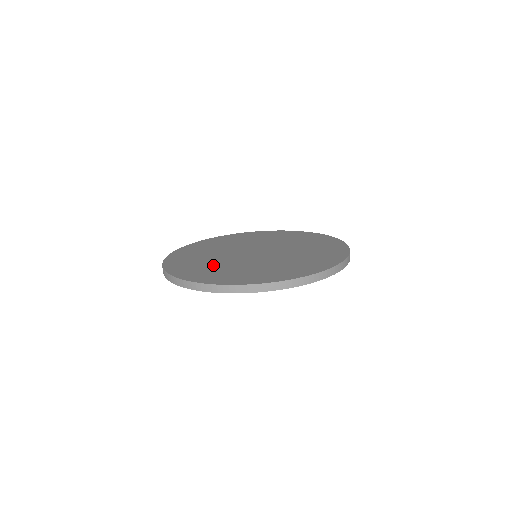
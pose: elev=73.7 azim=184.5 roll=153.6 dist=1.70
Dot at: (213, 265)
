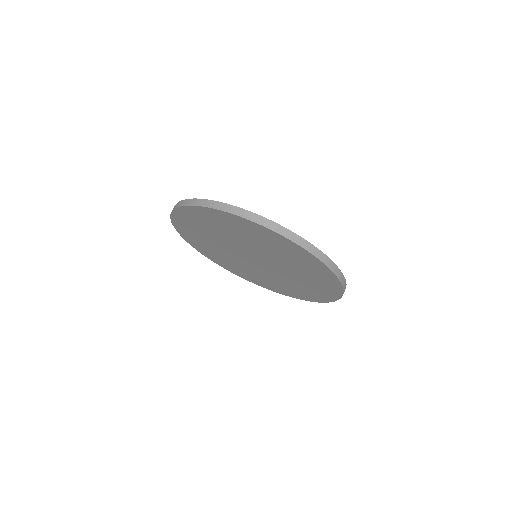
Dot at: occluded
